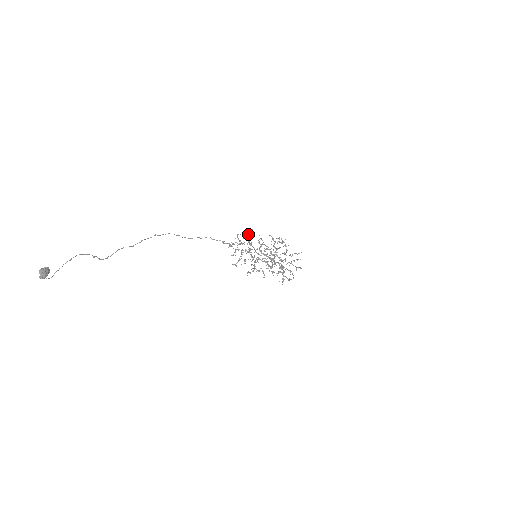
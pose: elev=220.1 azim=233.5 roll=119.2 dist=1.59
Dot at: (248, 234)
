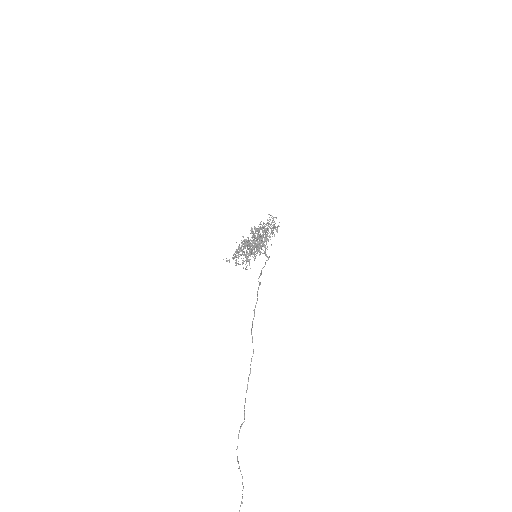
Dot at: (263, 245)
